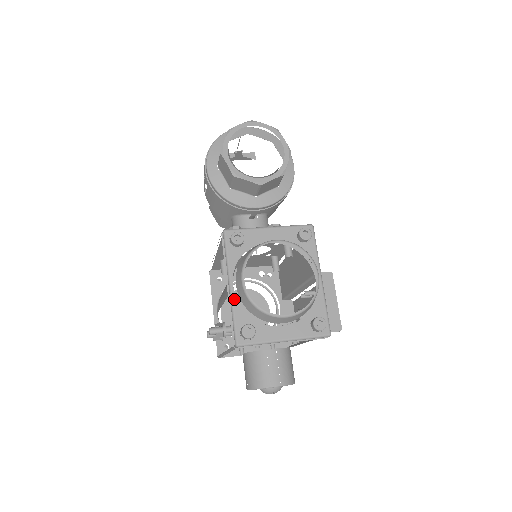
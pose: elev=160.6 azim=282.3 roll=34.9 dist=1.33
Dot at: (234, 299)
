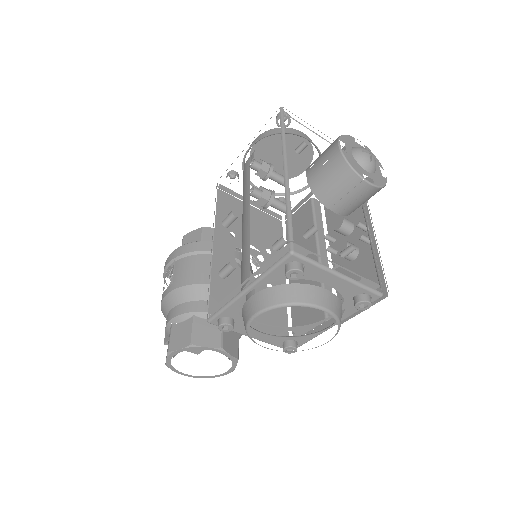
Dot at: occluded
